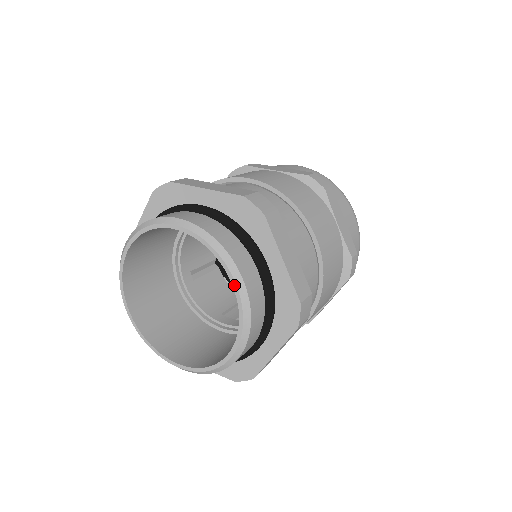
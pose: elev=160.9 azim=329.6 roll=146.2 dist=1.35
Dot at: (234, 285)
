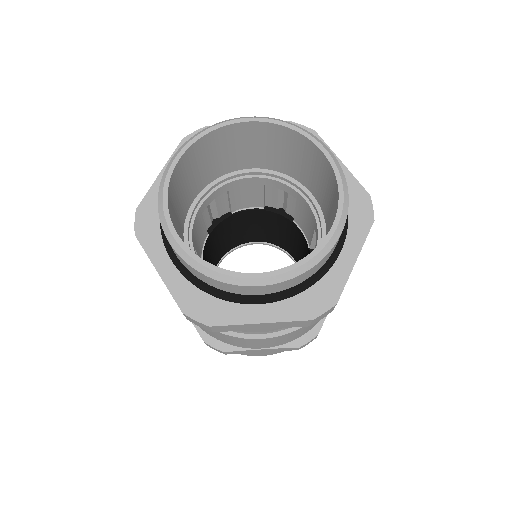
Dot at: (325, 152)
